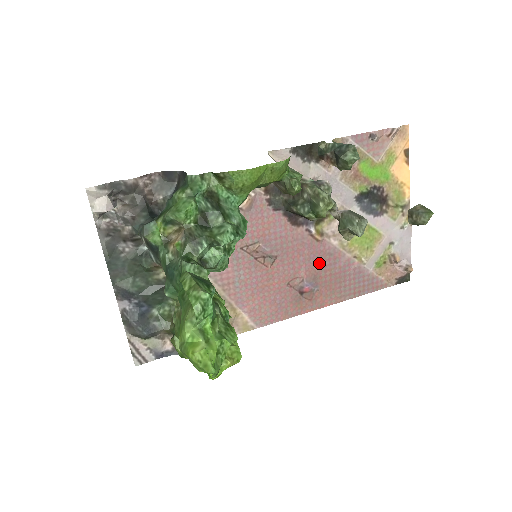
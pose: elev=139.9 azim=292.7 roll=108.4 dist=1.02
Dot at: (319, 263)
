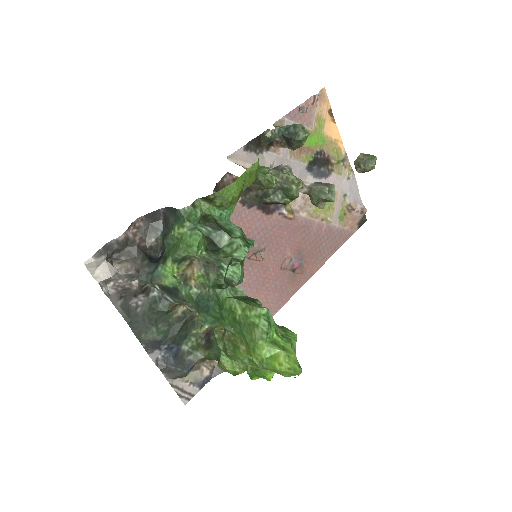
Dot at: (298, 238)
